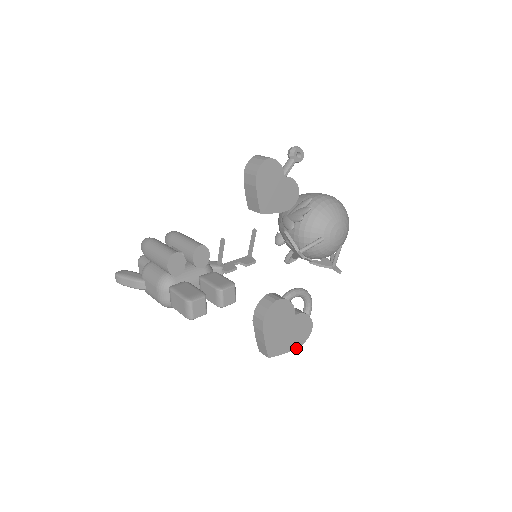
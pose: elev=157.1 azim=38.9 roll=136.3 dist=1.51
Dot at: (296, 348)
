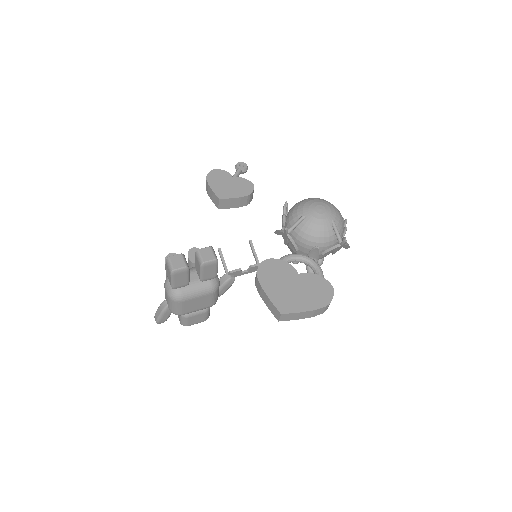
Dot at: (319, 308)
